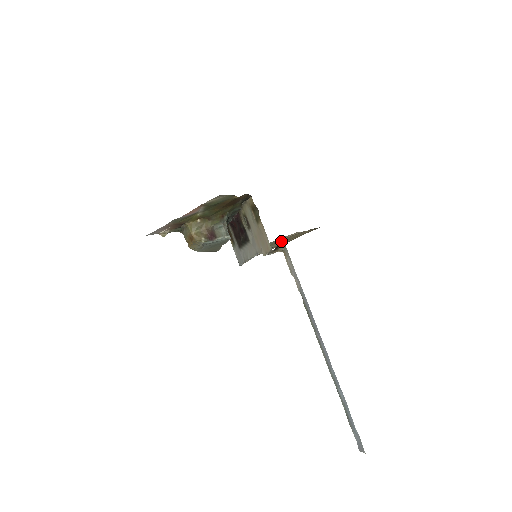
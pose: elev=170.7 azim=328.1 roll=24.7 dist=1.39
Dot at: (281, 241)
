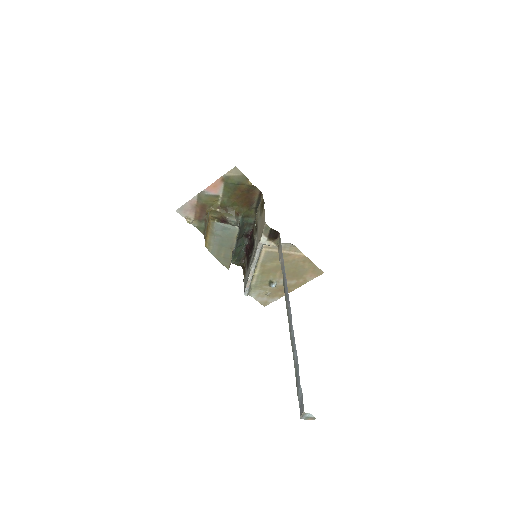
Dot at: occluded
